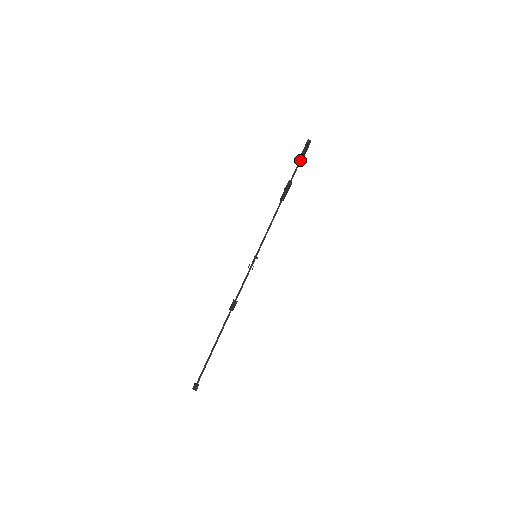
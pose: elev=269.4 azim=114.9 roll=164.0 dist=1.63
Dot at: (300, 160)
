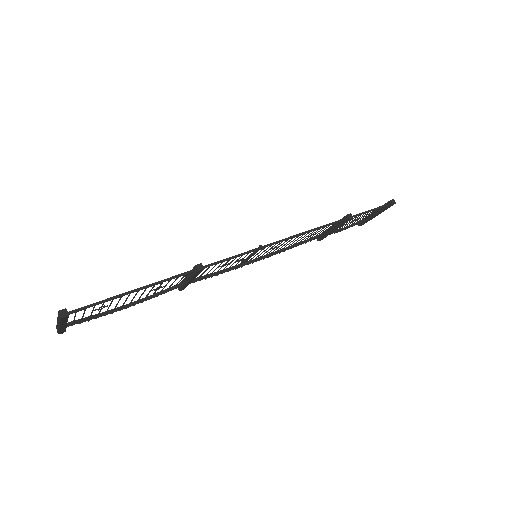
Dot at: (373, 209)
